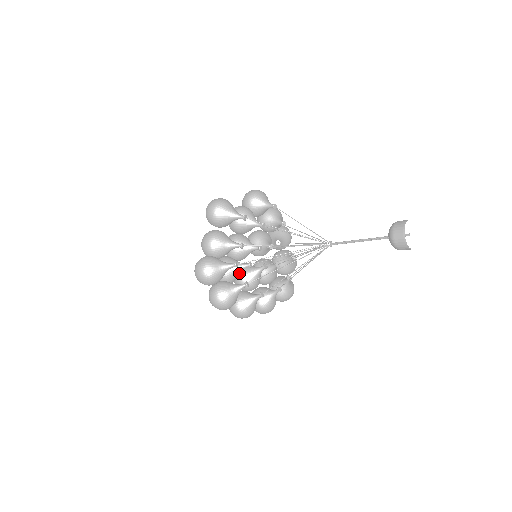
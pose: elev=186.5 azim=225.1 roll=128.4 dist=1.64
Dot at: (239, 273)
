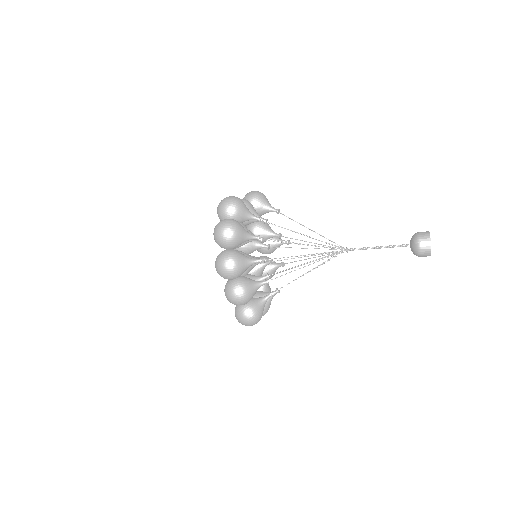
Dot at: occluded
